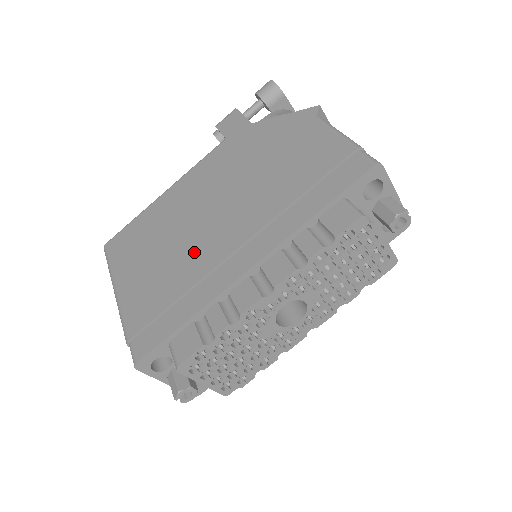
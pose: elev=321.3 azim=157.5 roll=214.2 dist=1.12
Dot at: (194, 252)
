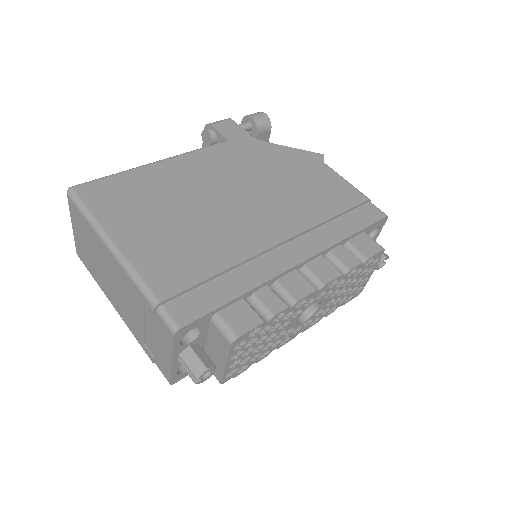
Dot at: (228, 232)
